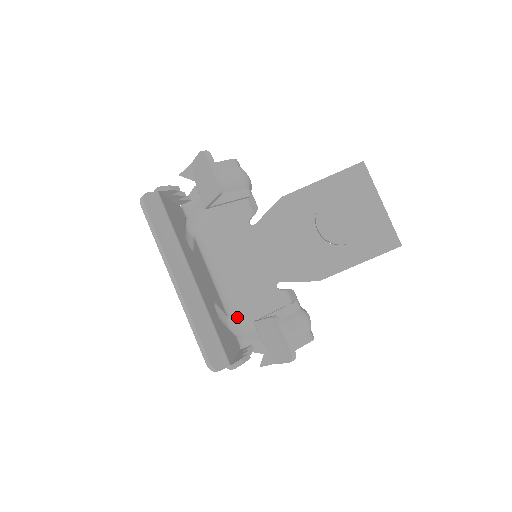
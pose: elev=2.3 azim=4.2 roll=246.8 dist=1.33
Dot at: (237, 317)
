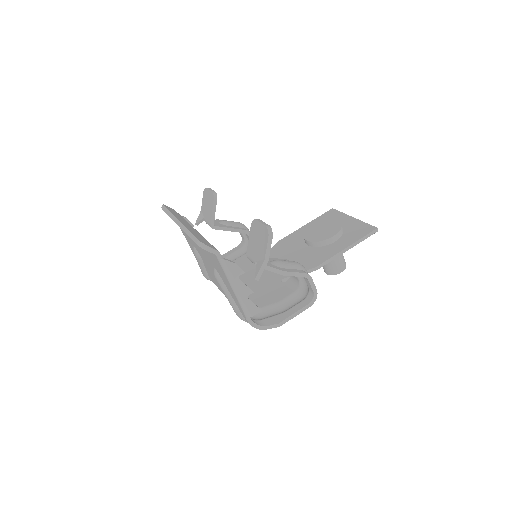
Dot at: occluded
